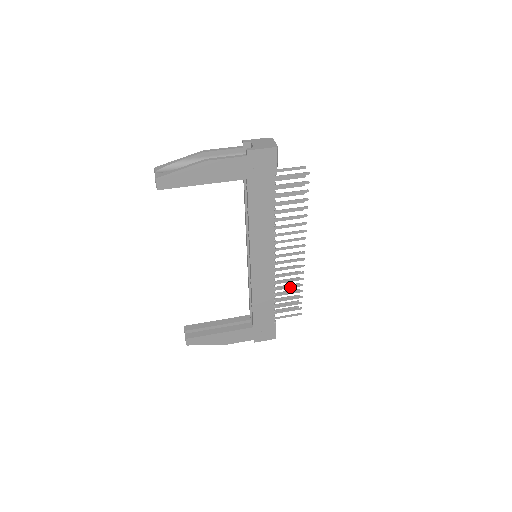
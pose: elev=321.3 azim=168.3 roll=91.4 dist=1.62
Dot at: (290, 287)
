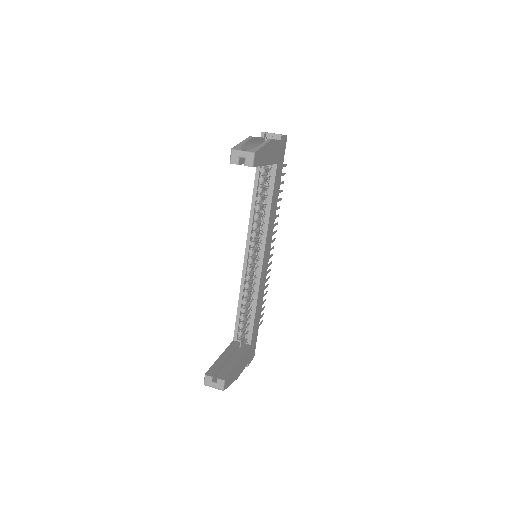
Dot at: occluded
